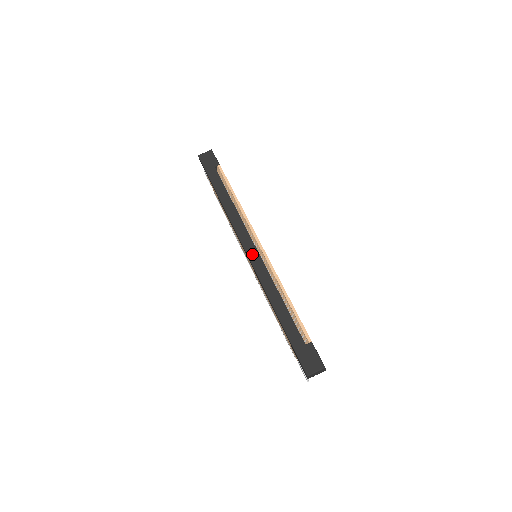
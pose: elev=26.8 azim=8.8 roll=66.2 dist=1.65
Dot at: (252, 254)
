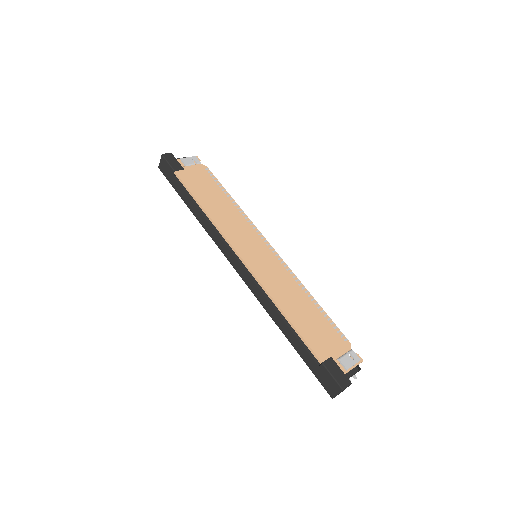
Dot at: (241, 273)
